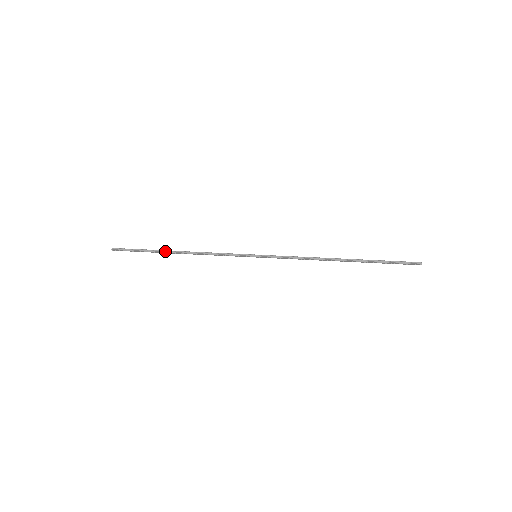
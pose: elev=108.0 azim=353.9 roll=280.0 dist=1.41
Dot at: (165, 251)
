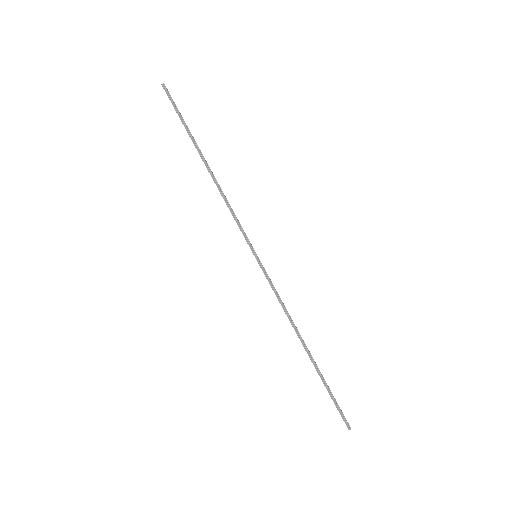
Dot at: (199, 150)
